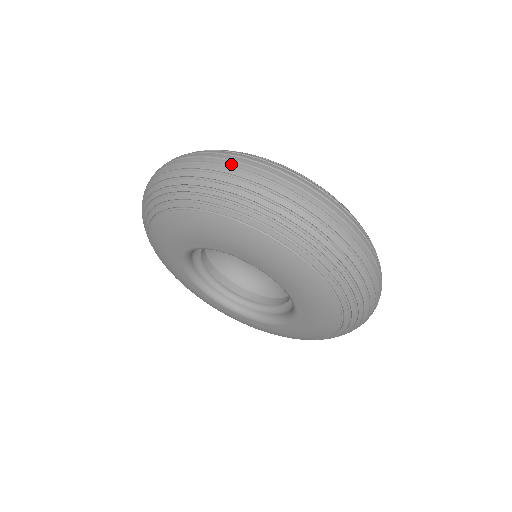
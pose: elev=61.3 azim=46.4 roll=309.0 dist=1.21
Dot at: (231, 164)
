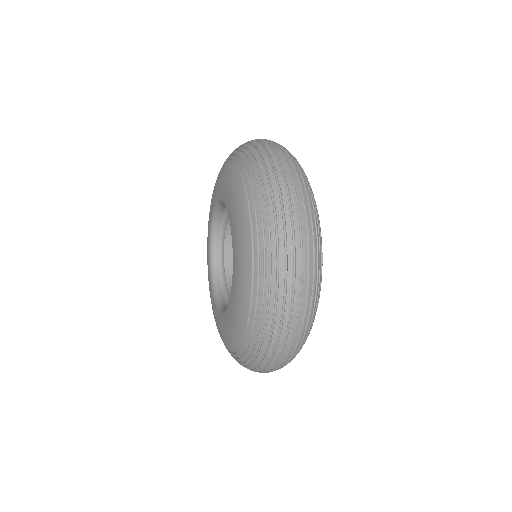
Dot at: (284, 167)
